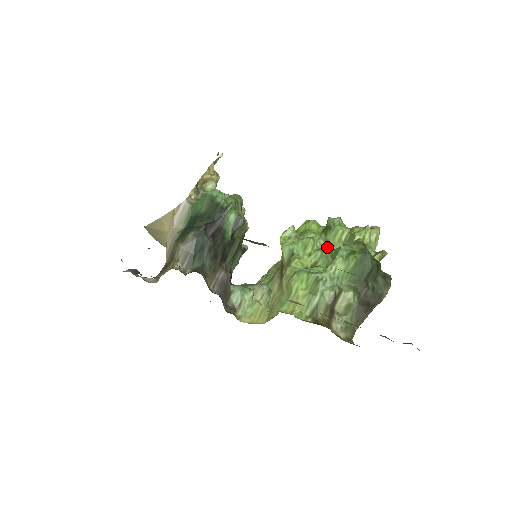
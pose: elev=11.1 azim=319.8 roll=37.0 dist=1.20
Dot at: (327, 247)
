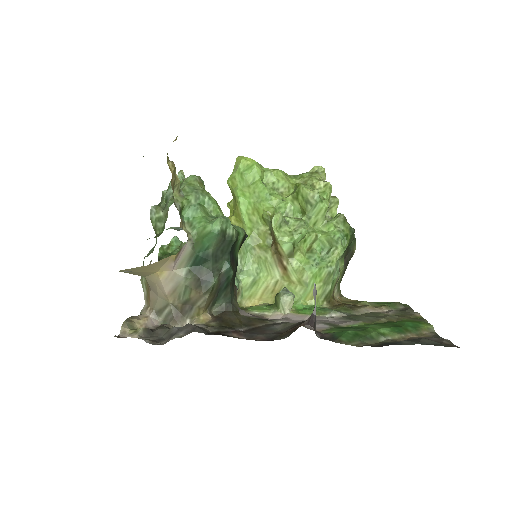
Dot at: (311, 224)
